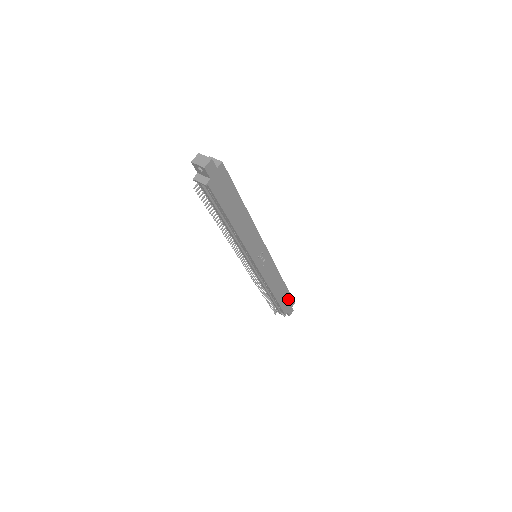
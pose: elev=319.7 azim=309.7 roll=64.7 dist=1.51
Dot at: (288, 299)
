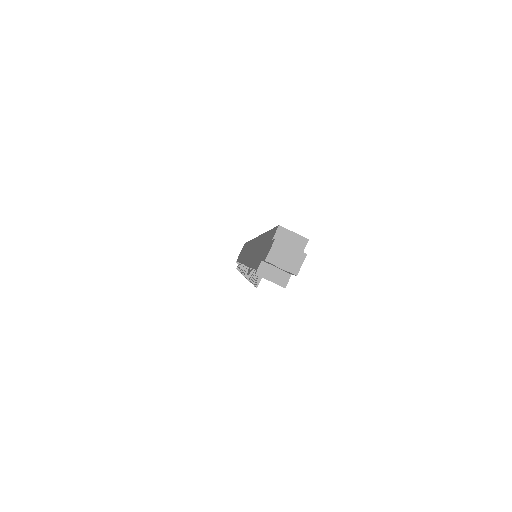
Dot at: occluded
